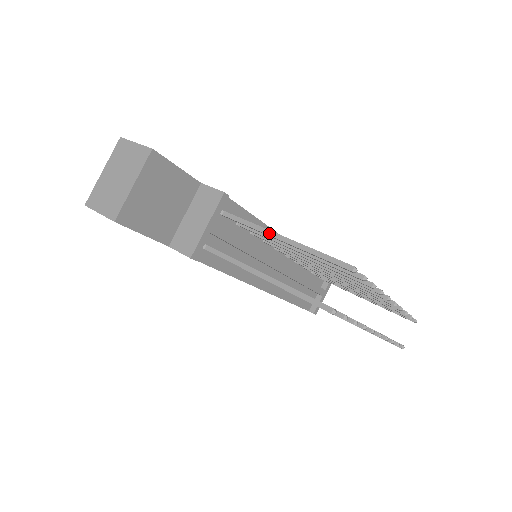
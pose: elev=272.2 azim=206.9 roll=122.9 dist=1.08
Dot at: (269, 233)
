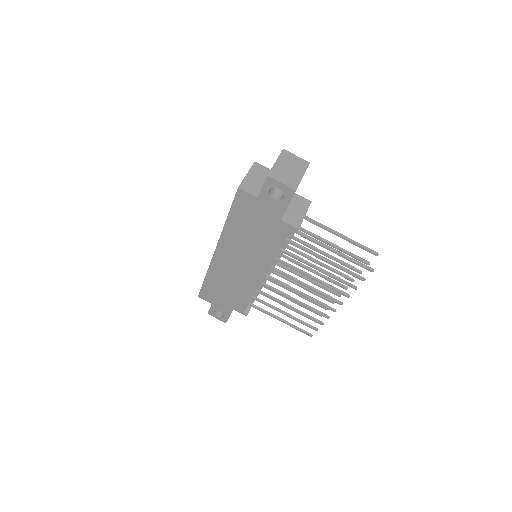
Dot at: (331, 230)
